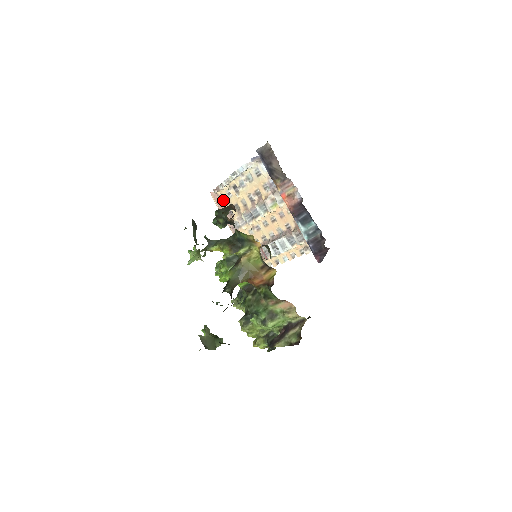
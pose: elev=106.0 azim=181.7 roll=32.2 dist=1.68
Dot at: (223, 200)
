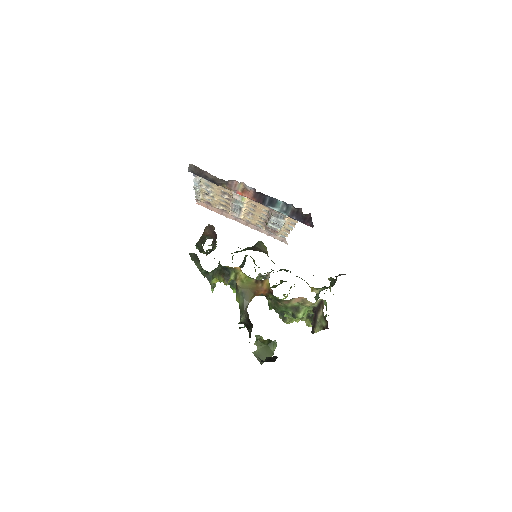
Dot at: (210, 204)
